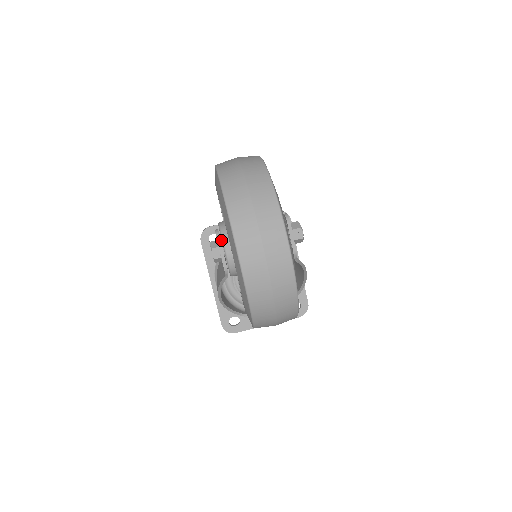
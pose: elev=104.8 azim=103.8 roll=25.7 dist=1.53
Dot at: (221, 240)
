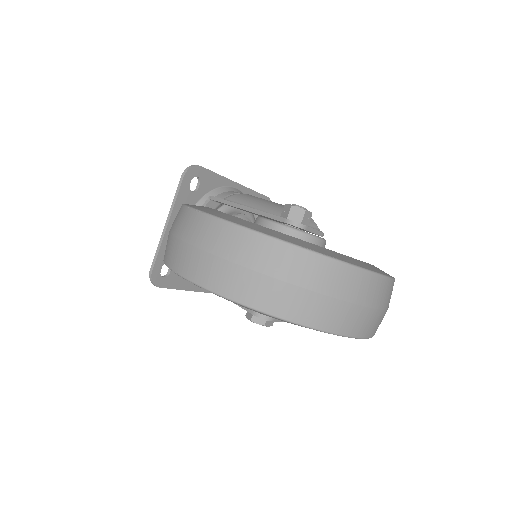
Dot at: occluded
